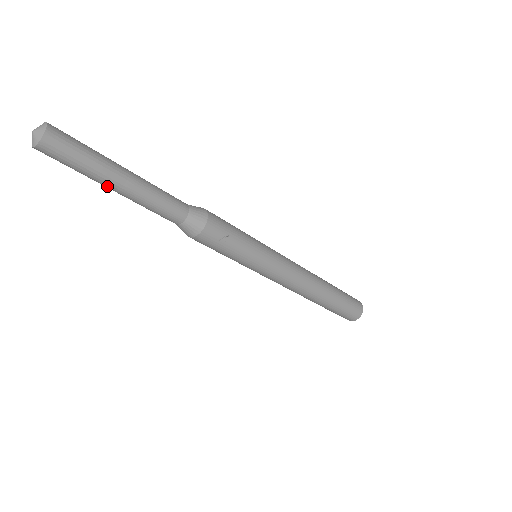
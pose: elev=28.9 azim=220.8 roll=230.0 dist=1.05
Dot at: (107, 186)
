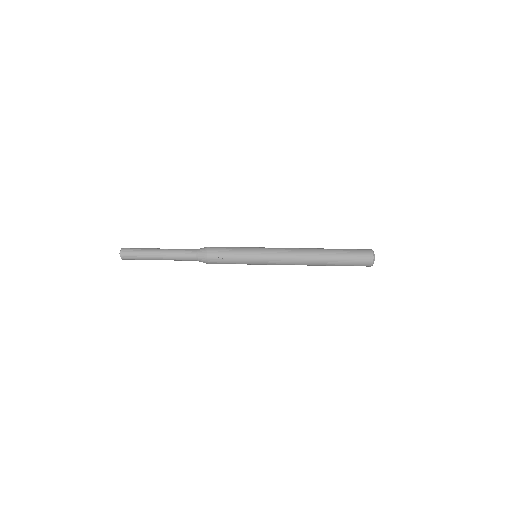
Dot at: occluded
